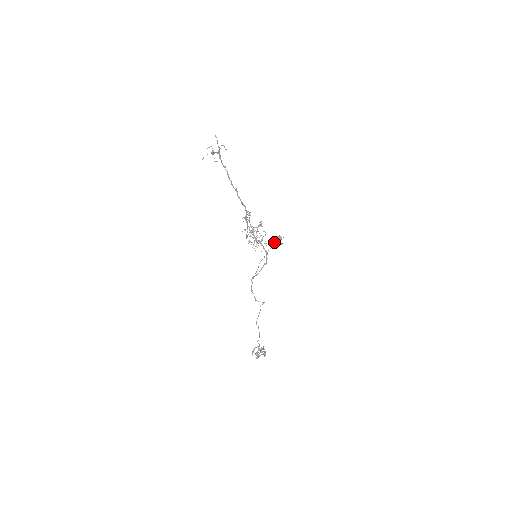
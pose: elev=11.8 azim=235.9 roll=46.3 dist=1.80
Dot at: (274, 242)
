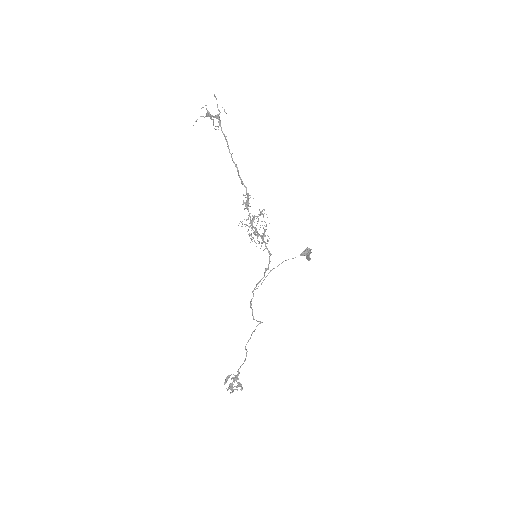
Dot at: (300, 255)
